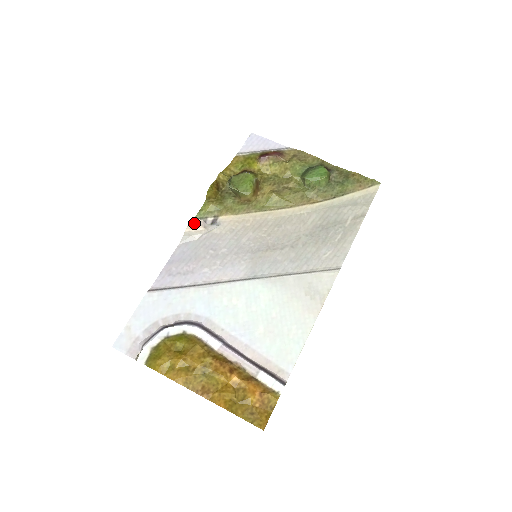
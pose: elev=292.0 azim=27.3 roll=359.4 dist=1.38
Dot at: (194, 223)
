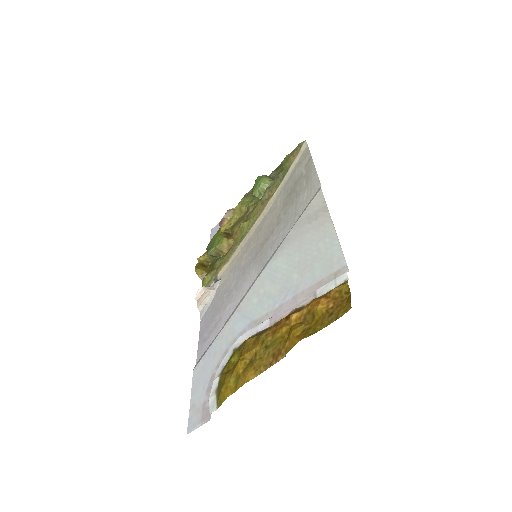
Dot at: (199, 295)
